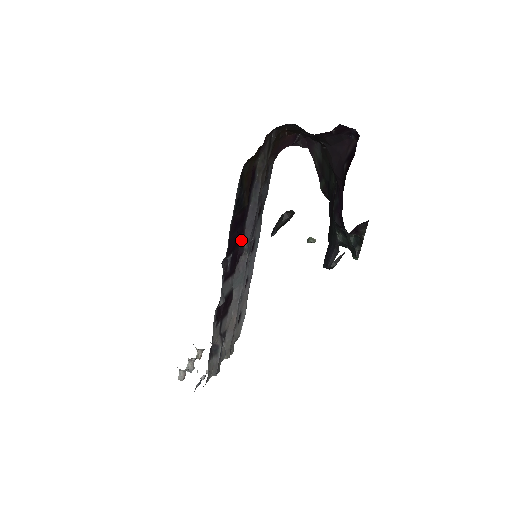
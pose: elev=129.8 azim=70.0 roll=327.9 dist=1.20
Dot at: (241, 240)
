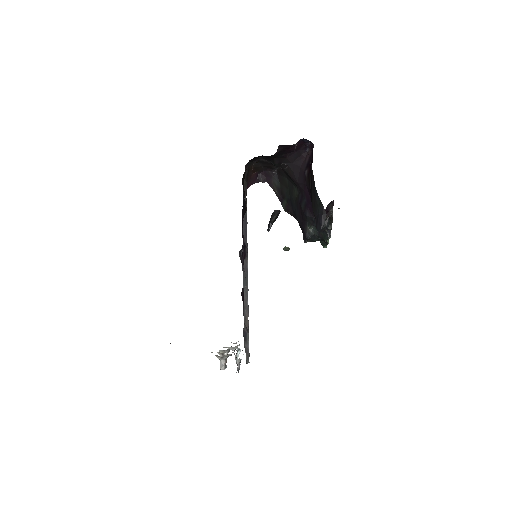
Dot at: (243, 244)
